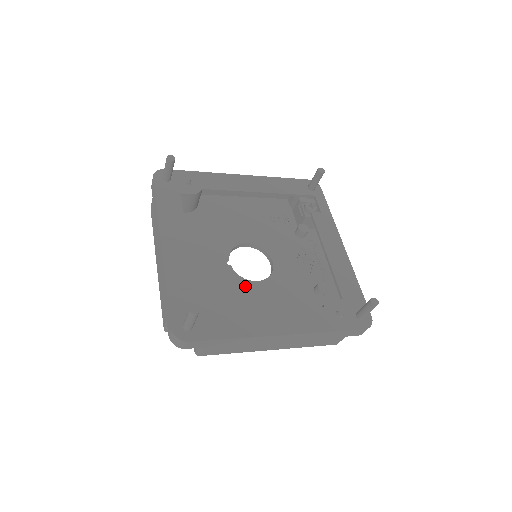
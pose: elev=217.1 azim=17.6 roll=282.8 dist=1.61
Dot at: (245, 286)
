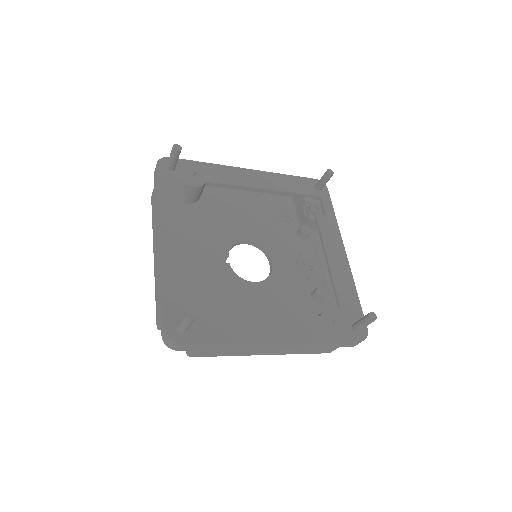
Dot at: (242, 286)
